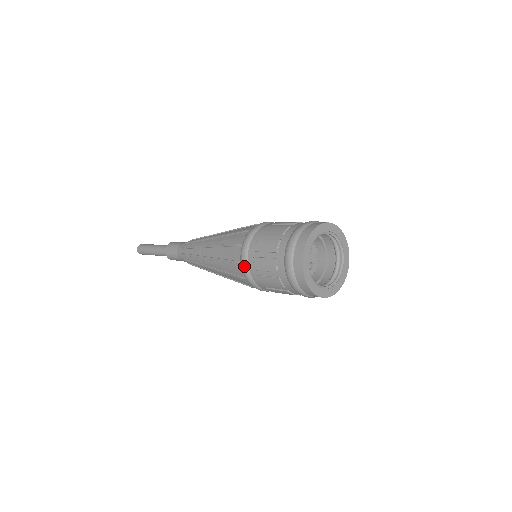
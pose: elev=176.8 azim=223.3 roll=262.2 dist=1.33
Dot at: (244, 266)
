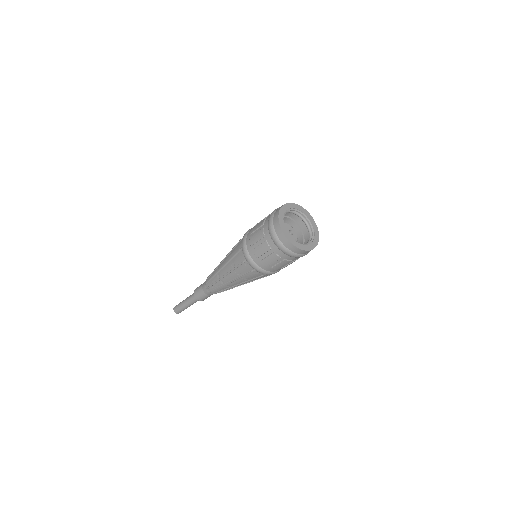
Dot at: (244, 236)
